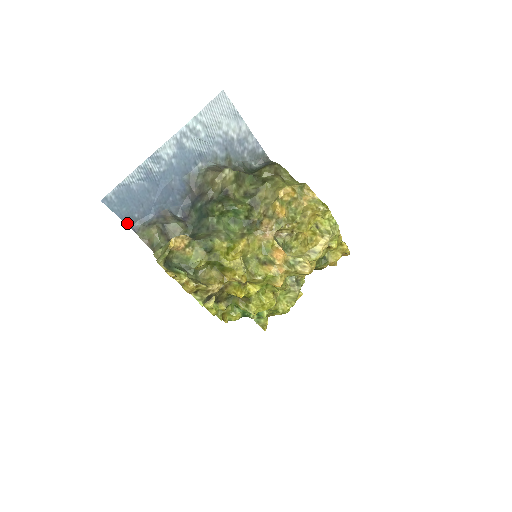
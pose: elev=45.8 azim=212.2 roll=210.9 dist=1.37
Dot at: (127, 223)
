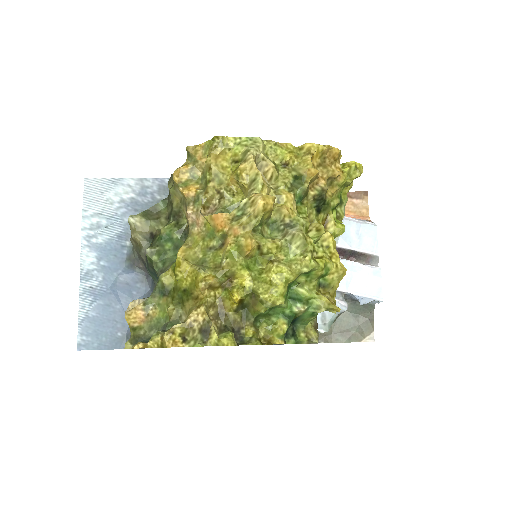
Dot at: (118, 348)
